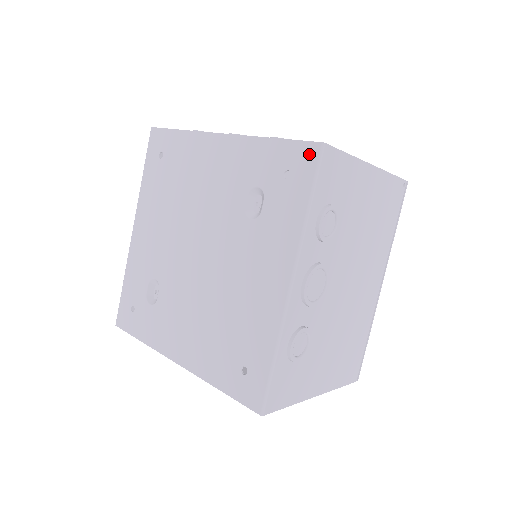
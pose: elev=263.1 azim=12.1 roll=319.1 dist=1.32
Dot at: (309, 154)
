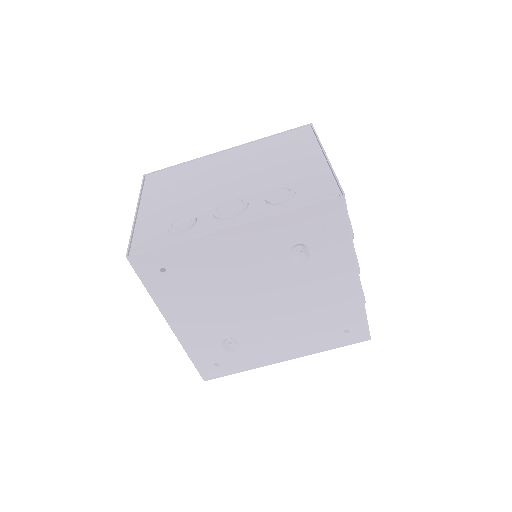
Dot at: (335, 207)
